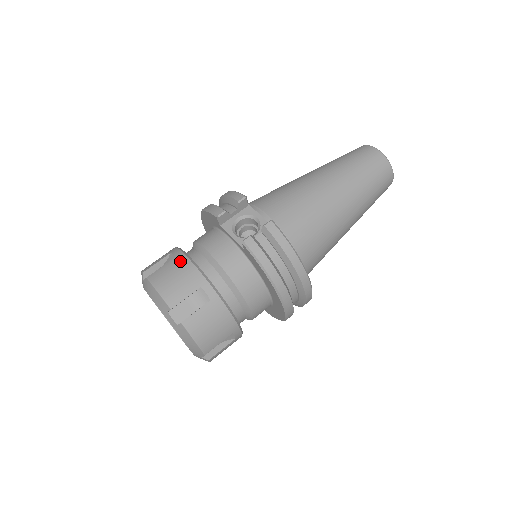
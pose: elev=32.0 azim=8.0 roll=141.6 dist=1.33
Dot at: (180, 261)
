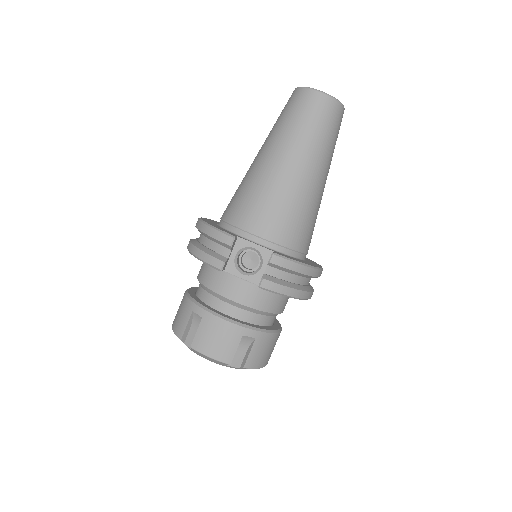
Dot at: (210, 322)
